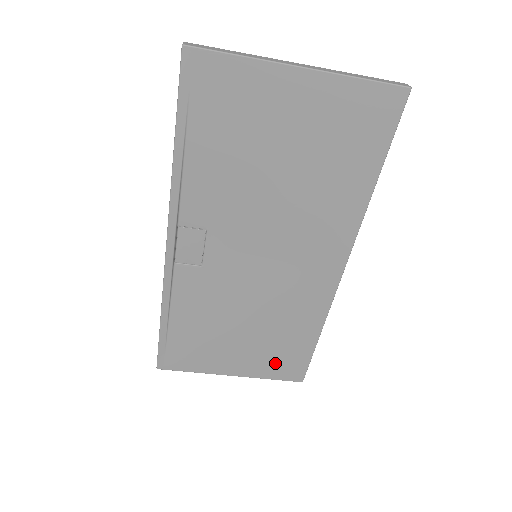
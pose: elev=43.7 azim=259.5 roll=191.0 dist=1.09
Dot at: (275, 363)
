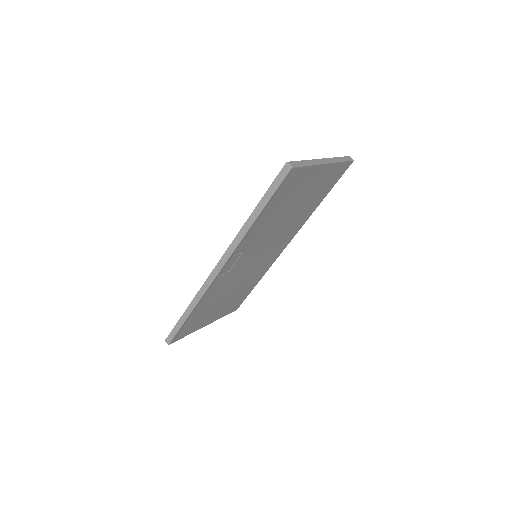
Dot at: (231, 307)
